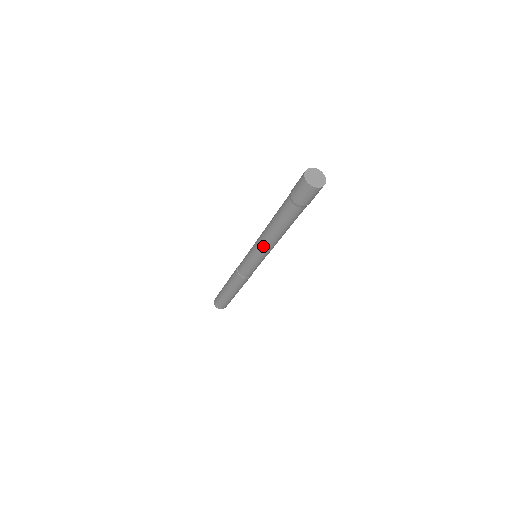
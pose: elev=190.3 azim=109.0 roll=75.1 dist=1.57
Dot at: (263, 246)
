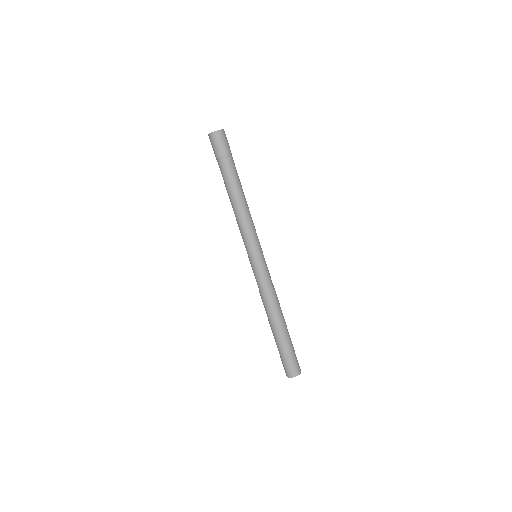
Dot at: (239, 228)
